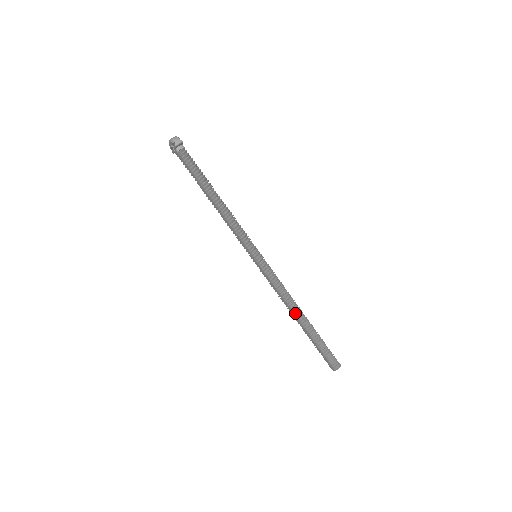
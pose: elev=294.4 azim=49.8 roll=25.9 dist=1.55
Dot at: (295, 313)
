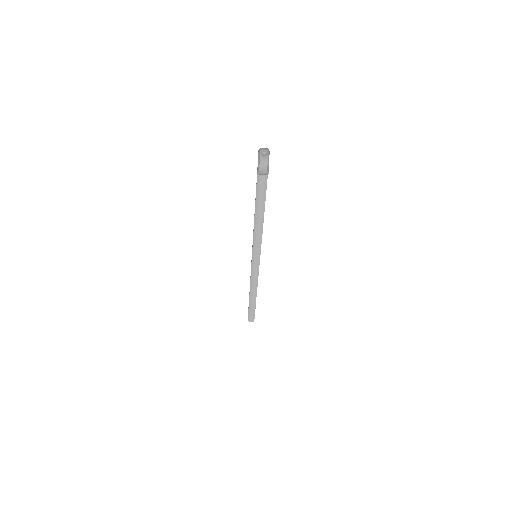
Dot at: (251, 292)
